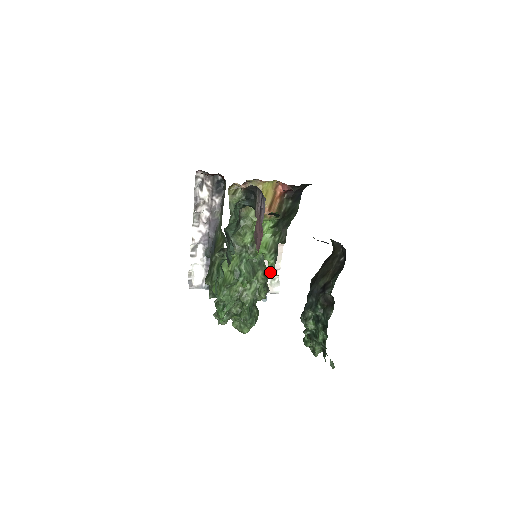
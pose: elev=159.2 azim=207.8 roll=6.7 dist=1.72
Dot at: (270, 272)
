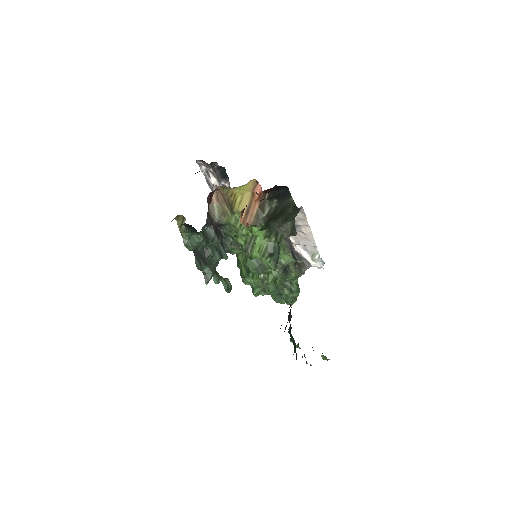
Dot at: (288, 262)
